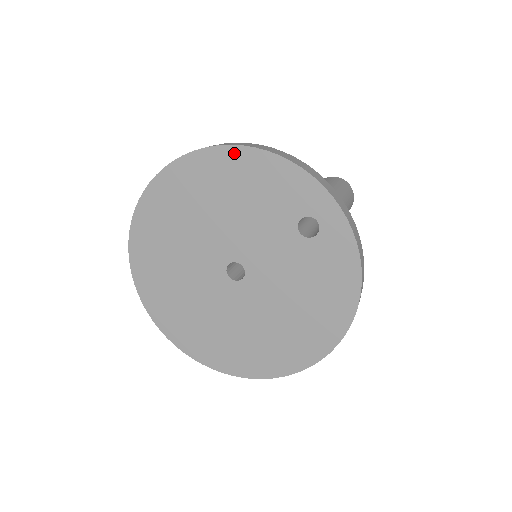
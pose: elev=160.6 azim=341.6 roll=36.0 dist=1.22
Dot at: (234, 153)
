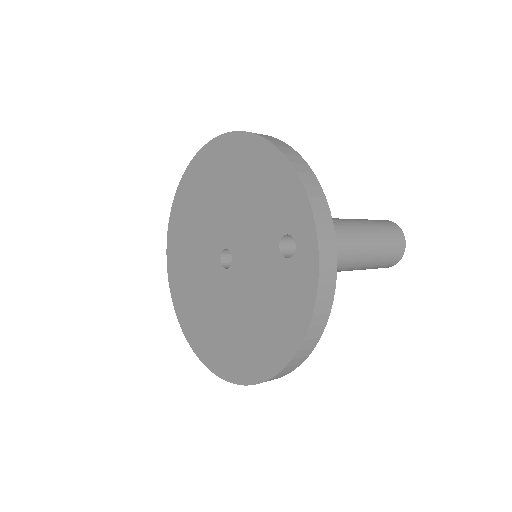
Dot at: (260, 145)
